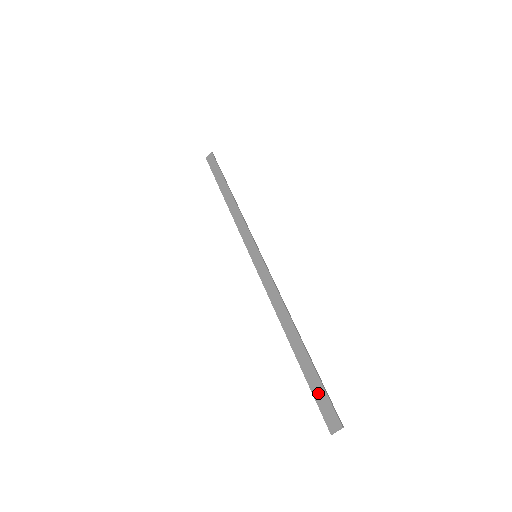
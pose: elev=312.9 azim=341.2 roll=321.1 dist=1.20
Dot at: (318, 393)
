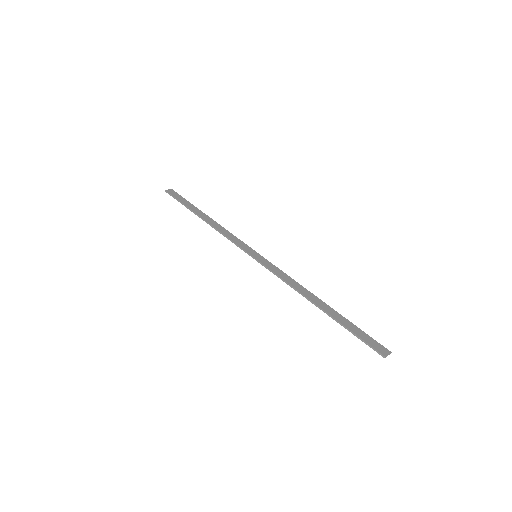
Dot at: (361, 334)
